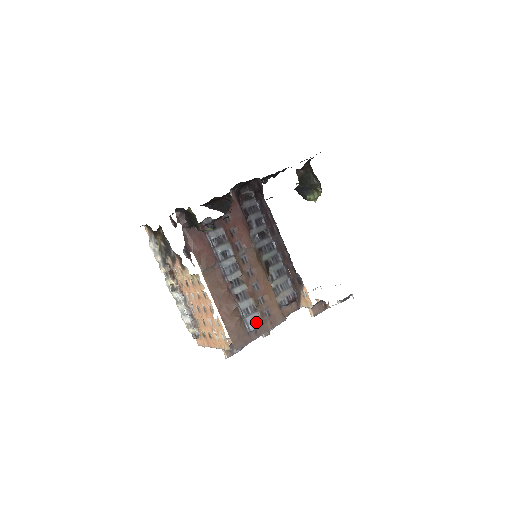
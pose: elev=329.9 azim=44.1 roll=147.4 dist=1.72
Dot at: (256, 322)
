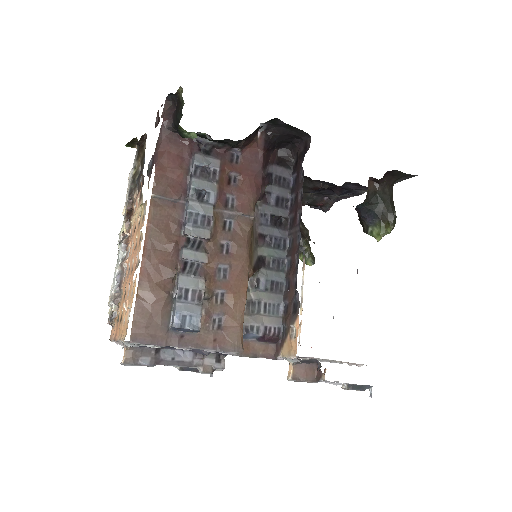
Dot at: (189, 319)
